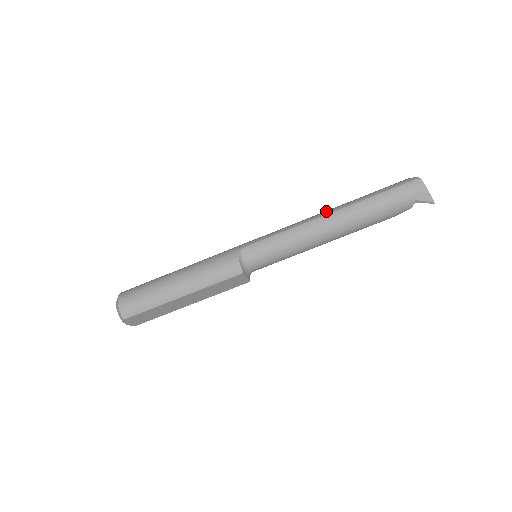
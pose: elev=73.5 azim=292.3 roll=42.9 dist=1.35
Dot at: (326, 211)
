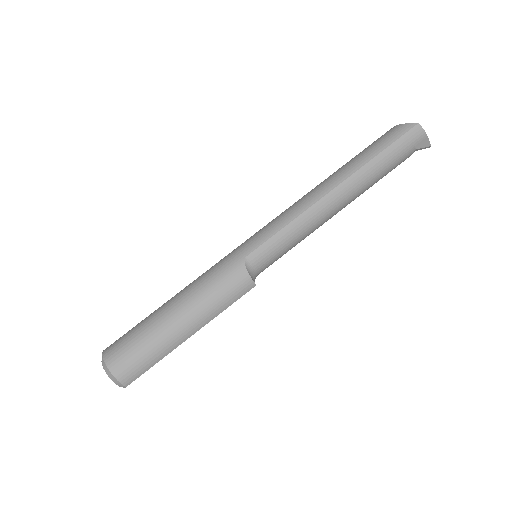
Dot at: (327, 185)
